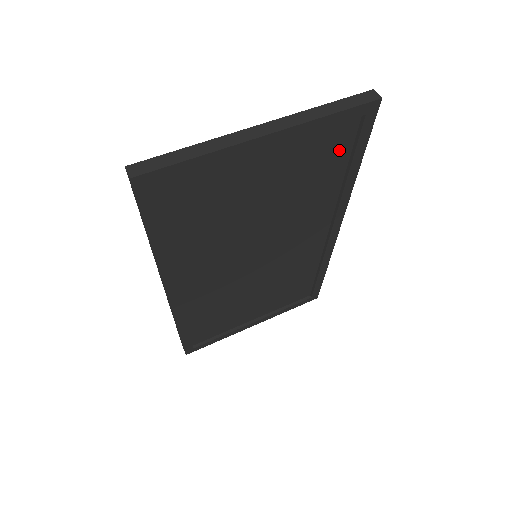
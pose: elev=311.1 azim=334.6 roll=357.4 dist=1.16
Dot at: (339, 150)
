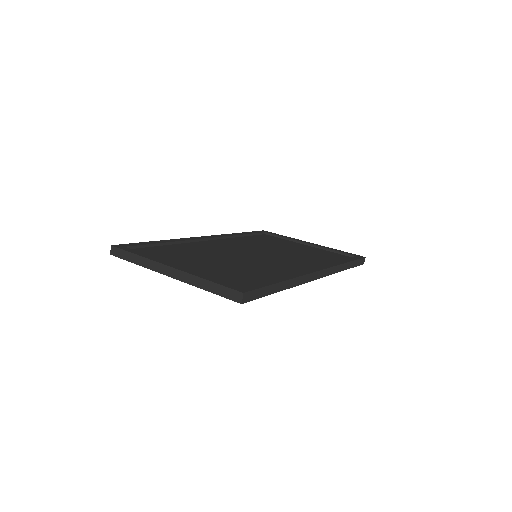
Dot at: occluded
